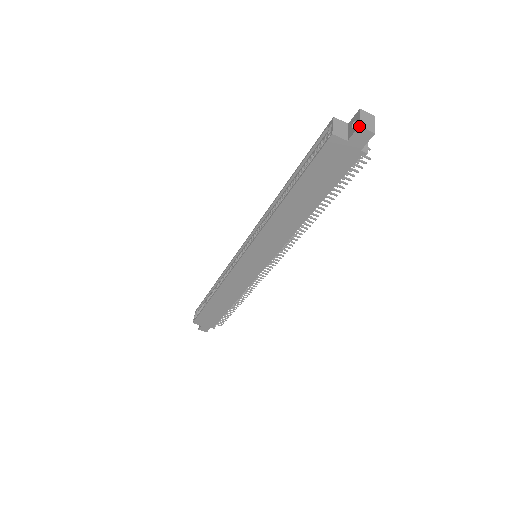
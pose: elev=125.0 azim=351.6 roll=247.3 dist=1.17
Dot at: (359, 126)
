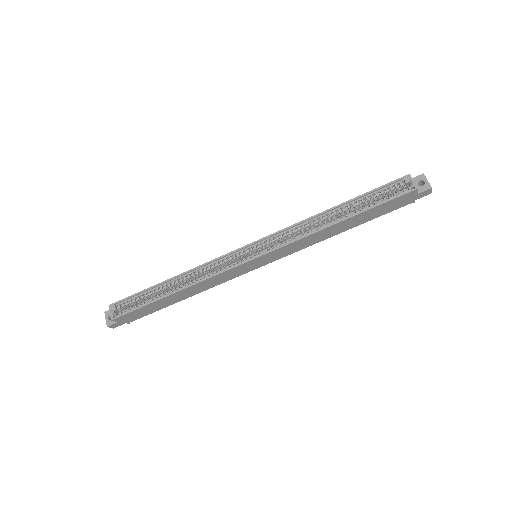
Dot at: occluded
